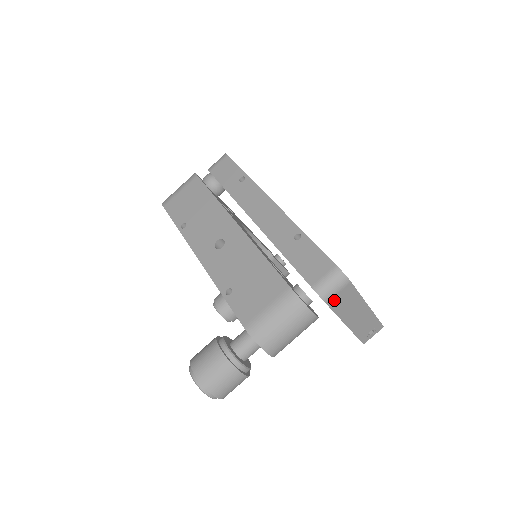
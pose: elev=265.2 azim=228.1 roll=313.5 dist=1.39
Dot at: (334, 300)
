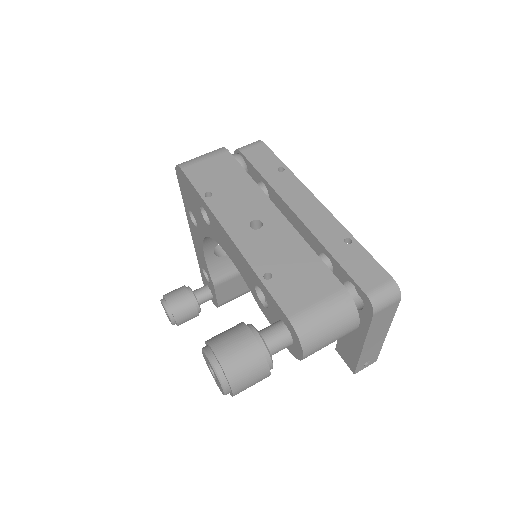
Dot at: (379, 314)
